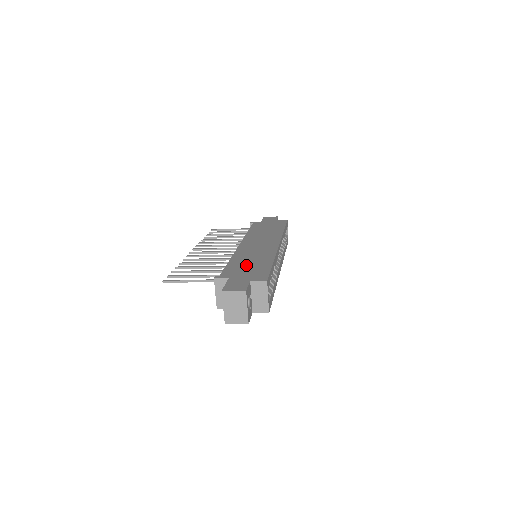
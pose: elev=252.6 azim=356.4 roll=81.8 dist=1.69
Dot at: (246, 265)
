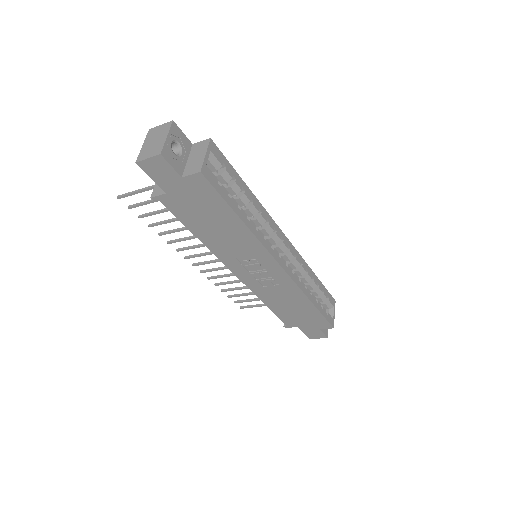
Dot at: occluded
